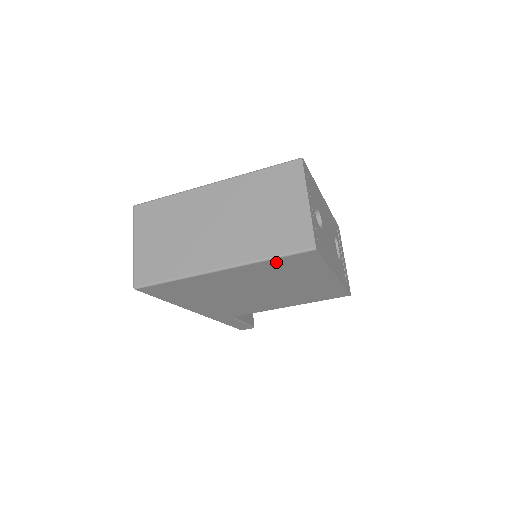
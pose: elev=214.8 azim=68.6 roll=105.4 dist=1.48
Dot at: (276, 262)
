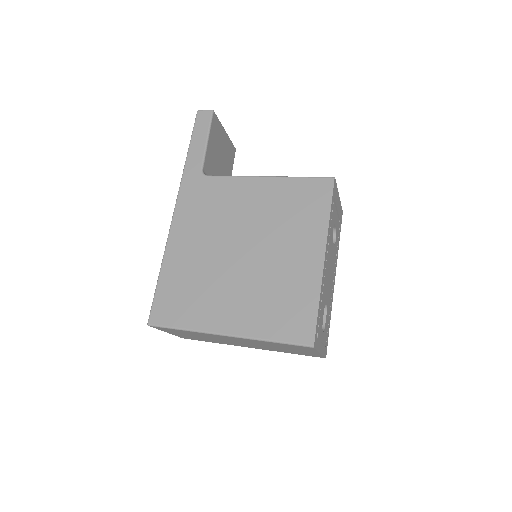
Dot at: occluded
